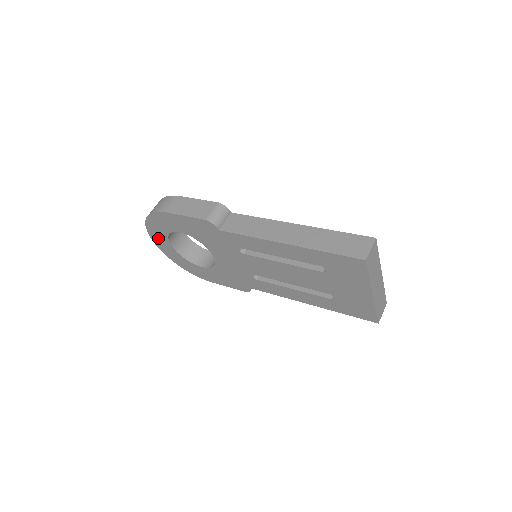
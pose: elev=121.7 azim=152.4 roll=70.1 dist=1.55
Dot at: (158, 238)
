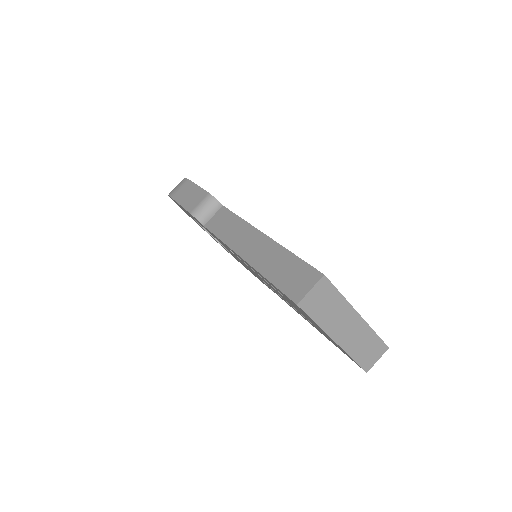
Dot at: occluded
